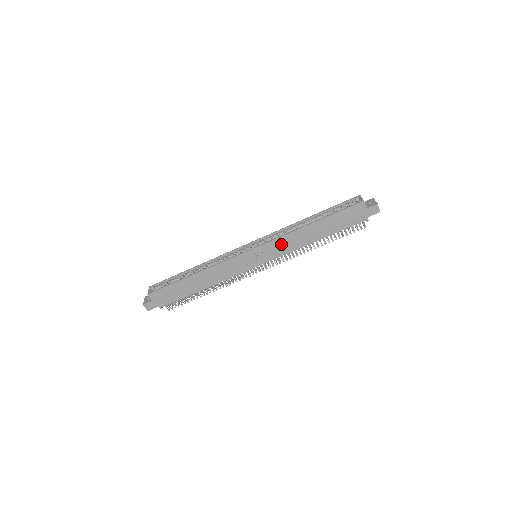
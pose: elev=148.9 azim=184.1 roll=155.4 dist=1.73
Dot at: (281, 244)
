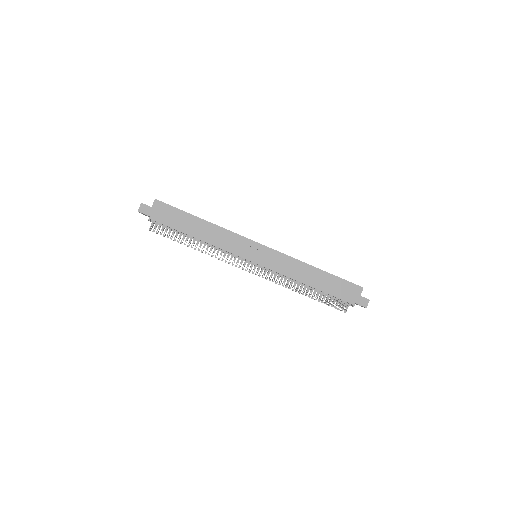
Dot at: (284, 262)
